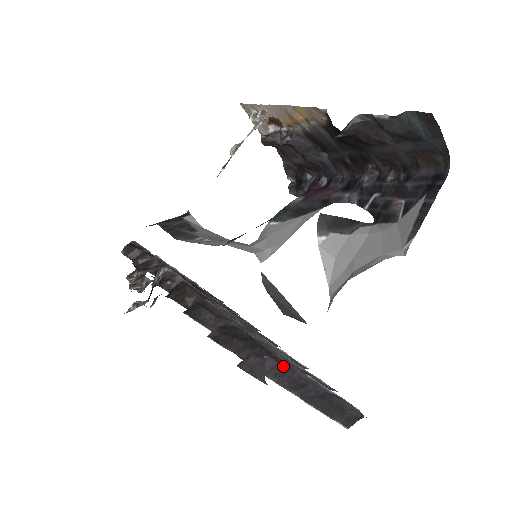
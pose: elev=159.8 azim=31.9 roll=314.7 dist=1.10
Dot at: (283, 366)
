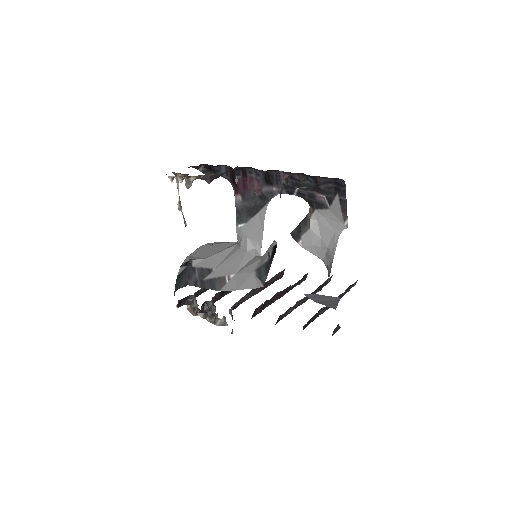
Dot at: occluded
